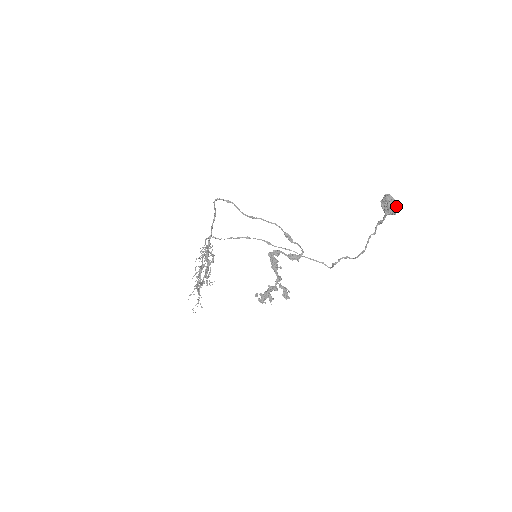
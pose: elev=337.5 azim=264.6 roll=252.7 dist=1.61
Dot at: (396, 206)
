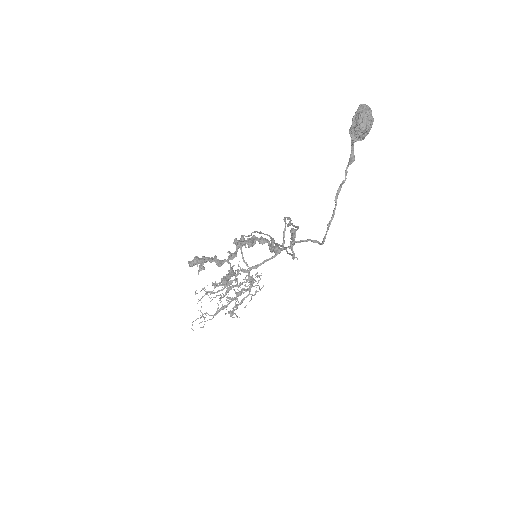
Dot at: (362, 112)
